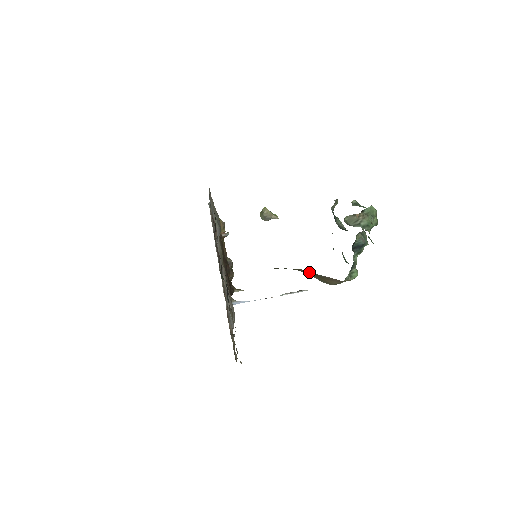
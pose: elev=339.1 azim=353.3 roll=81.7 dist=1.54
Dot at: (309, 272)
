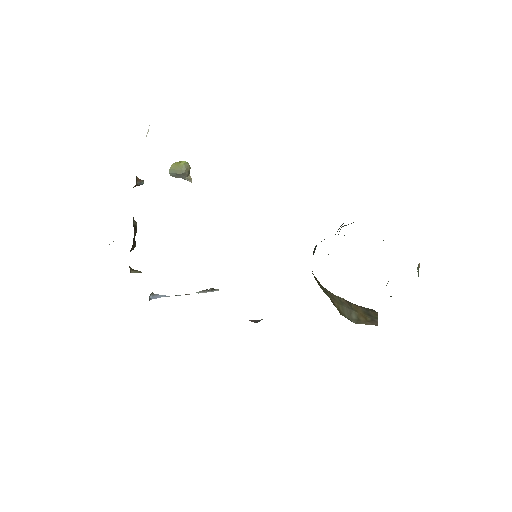
Dot at: (376, 315)
